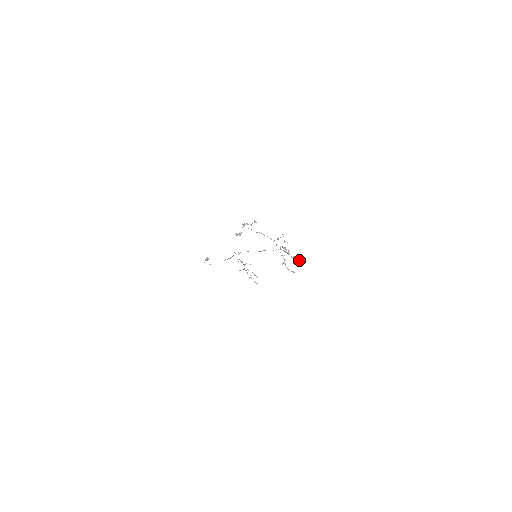
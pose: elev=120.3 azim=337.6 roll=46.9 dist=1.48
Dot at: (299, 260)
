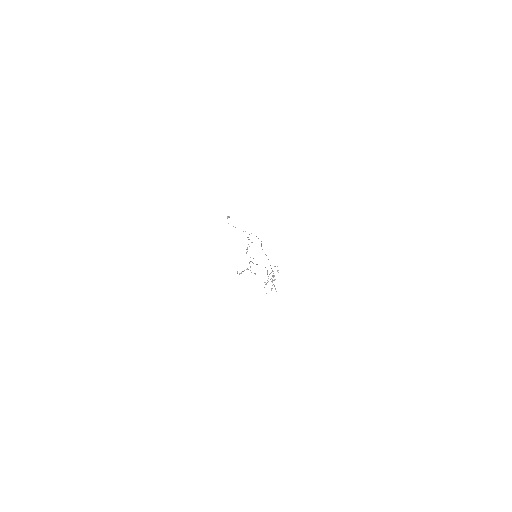
Dot at: occluded
